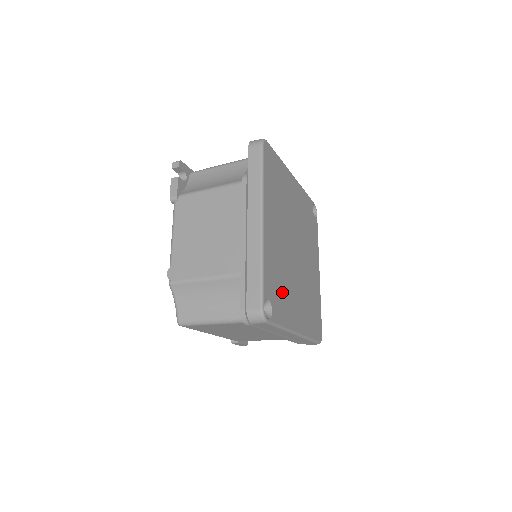
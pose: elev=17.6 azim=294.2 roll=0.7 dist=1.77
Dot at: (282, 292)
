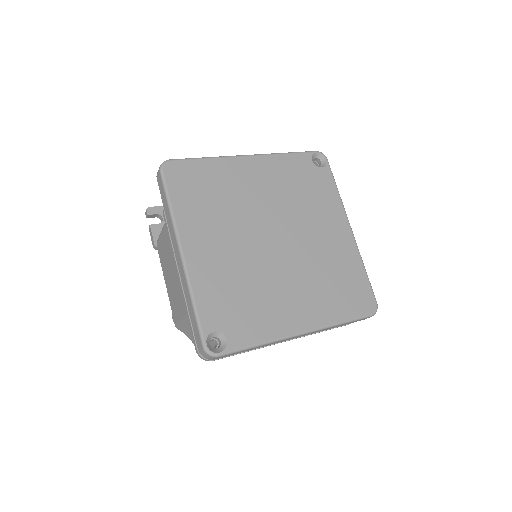
Dot at: (248, 306)
